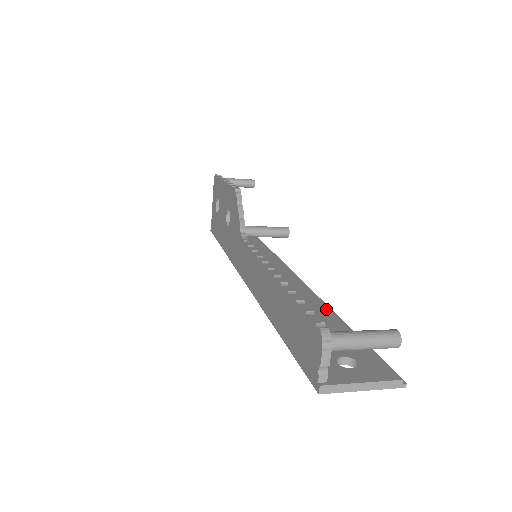
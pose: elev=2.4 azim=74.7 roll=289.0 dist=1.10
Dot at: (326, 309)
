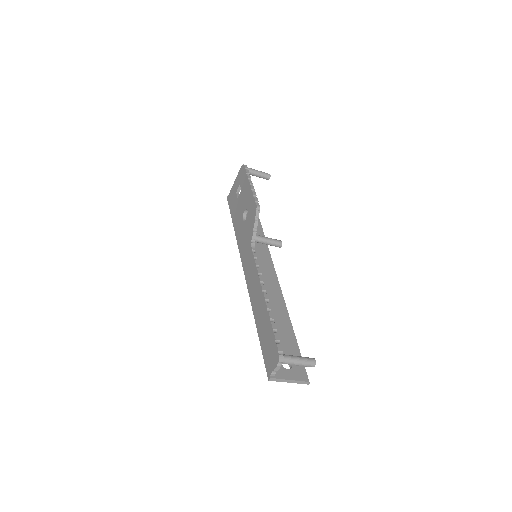
Dot at: (287, 317)
